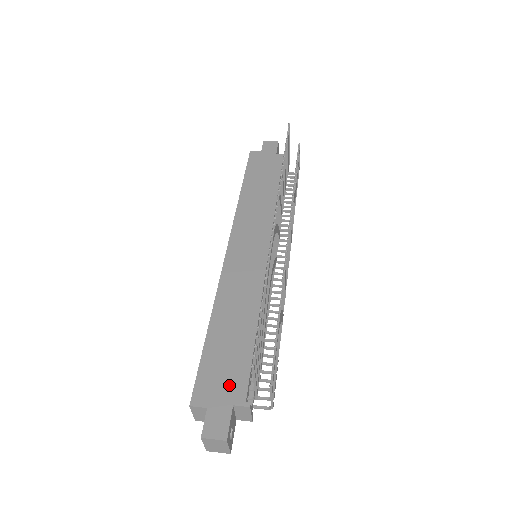
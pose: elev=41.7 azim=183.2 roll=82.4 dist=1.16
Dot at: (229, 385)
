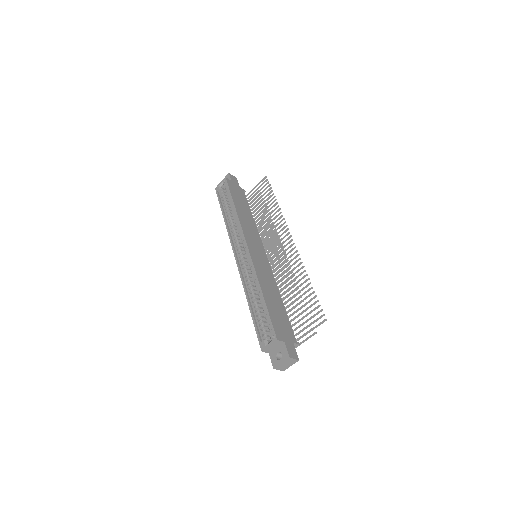
Dot at: (287, 331)
